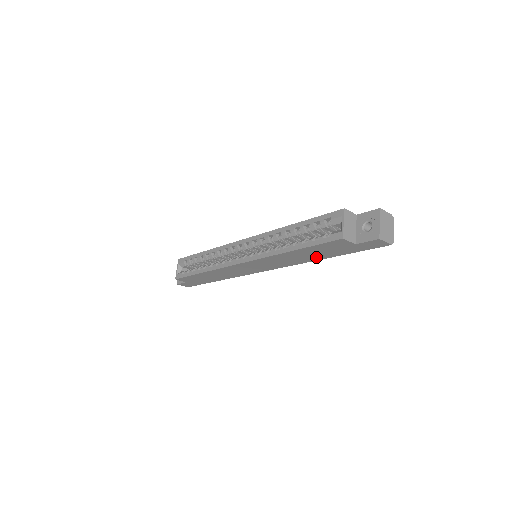
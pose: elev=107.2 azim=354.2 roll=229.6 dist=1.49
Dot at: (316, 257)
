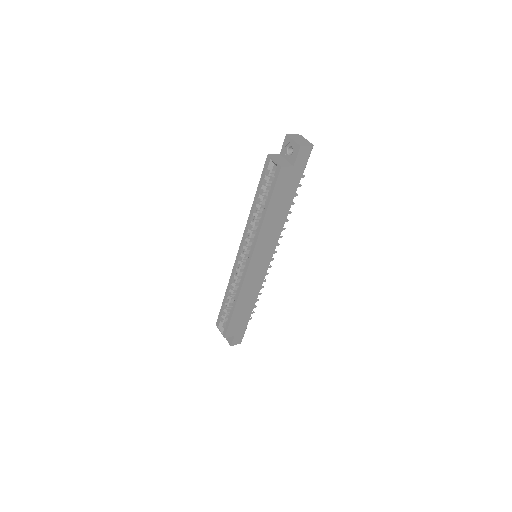
Dot at: (285, 207)
